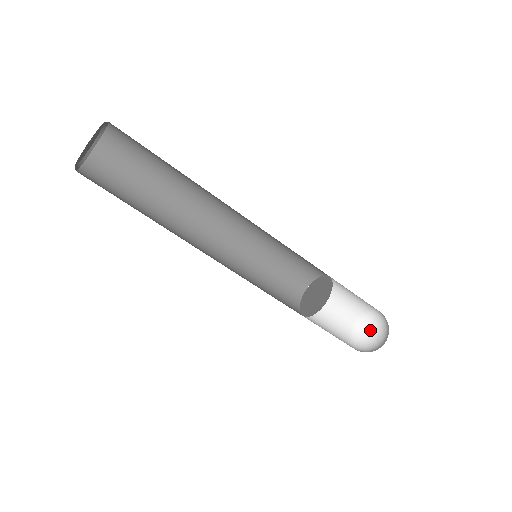
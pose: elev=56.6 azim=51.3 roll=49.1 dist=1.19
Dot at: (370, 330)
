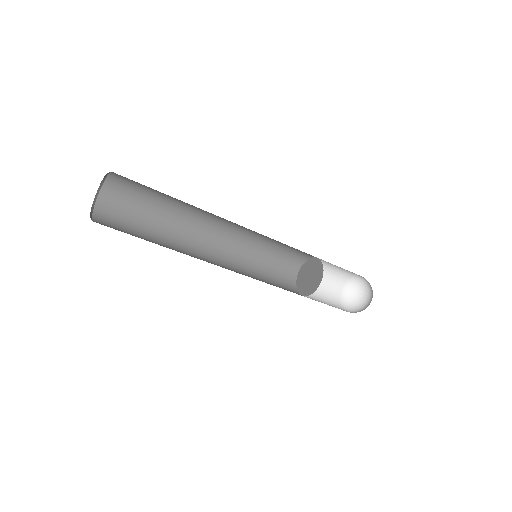
Dot at: (354, 299)
